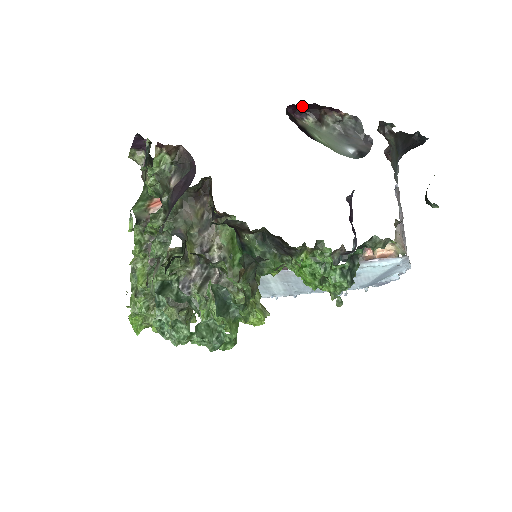
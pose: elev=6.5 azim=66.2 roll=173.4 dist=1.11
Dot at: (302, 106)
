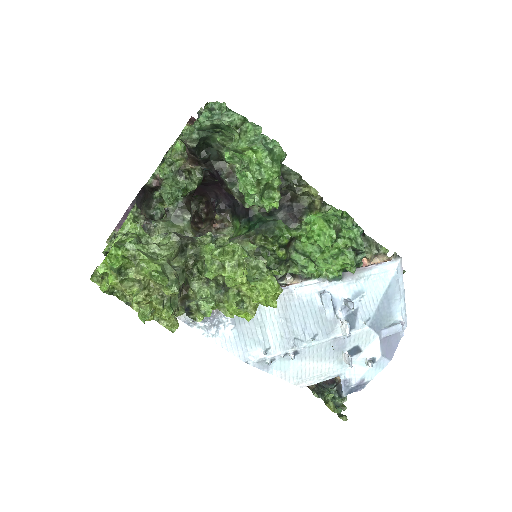
Dot at: occluded
